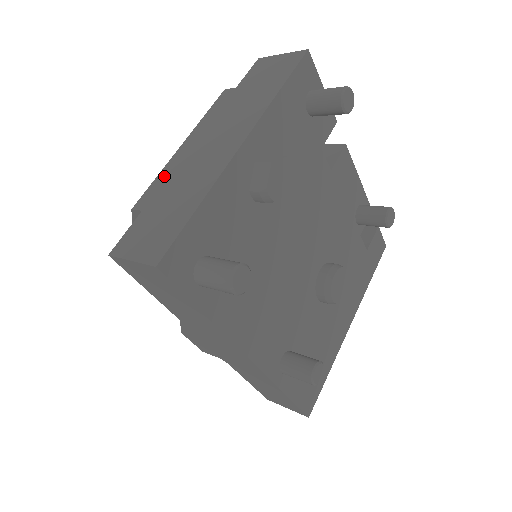
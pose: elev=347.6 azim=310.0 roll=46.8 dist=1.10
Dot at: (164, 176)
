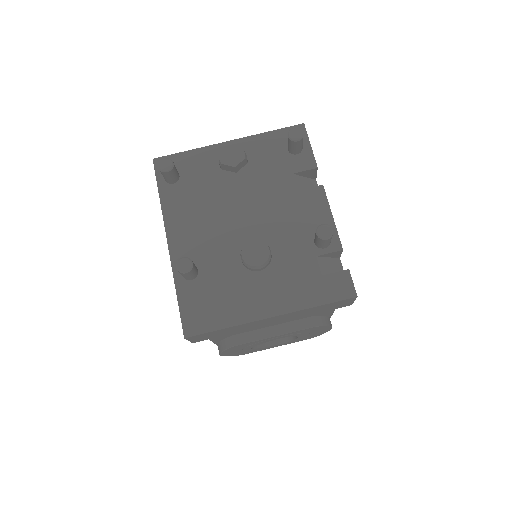
Dot at: occluded
